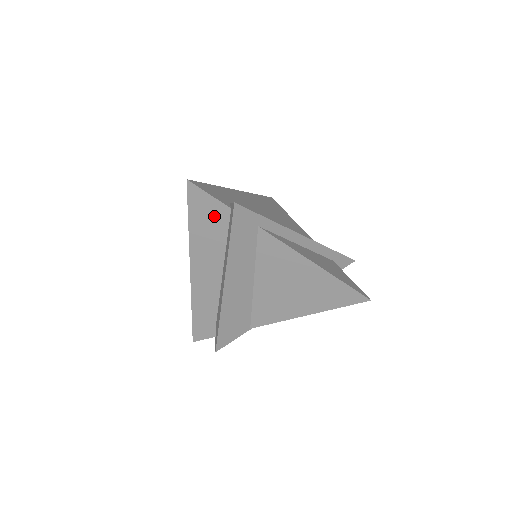
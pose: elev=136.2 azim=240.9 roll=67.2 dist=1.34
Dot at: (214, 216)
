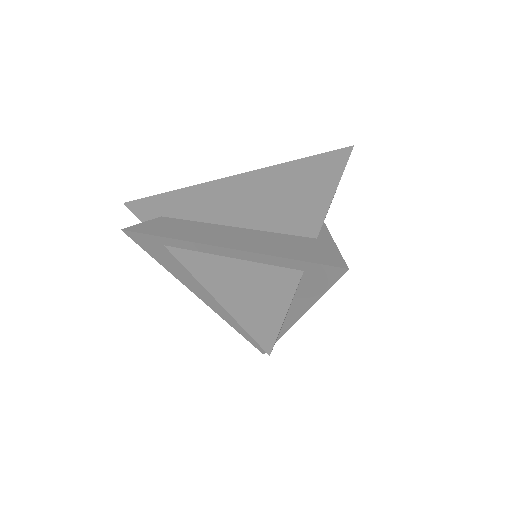
Dot at: occluded
